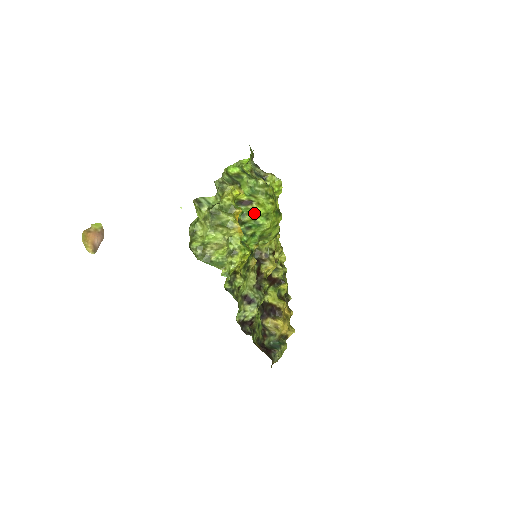
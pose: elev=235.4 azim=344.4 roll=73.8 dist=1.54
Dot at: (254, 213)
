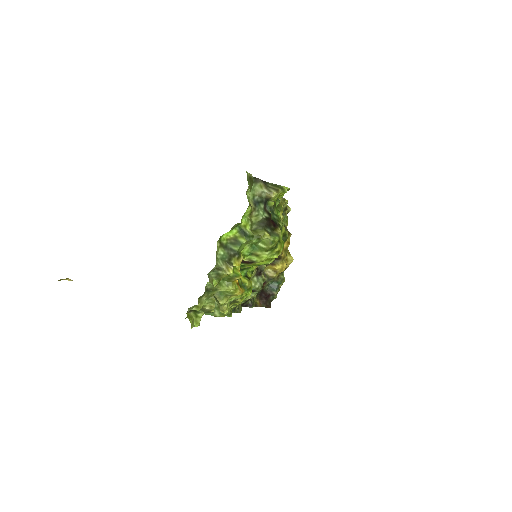
Dot at: occluded
